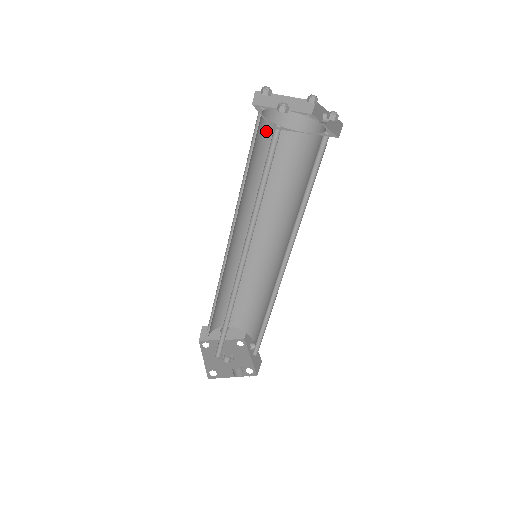
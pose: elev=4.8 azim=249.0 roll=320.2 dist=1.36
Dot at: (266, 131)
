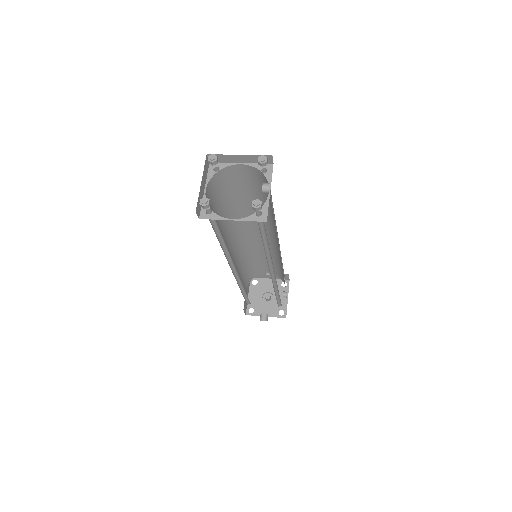
Dot at: (231, 179)
